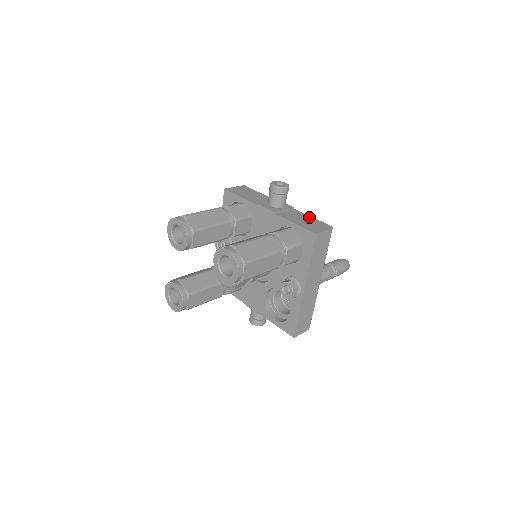
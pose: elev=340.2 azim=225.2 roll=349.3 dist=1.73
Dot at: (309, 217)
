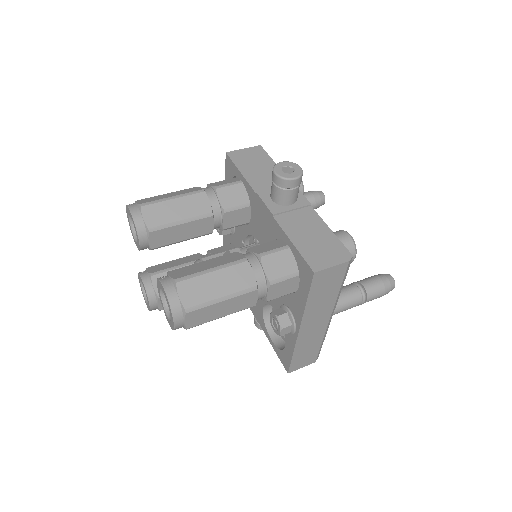
Dot at: (324, 228)
